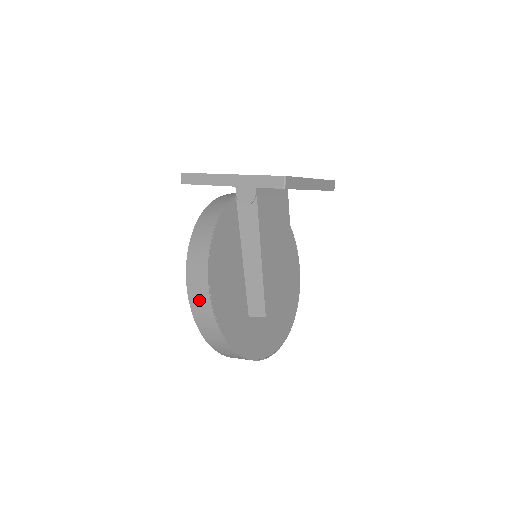
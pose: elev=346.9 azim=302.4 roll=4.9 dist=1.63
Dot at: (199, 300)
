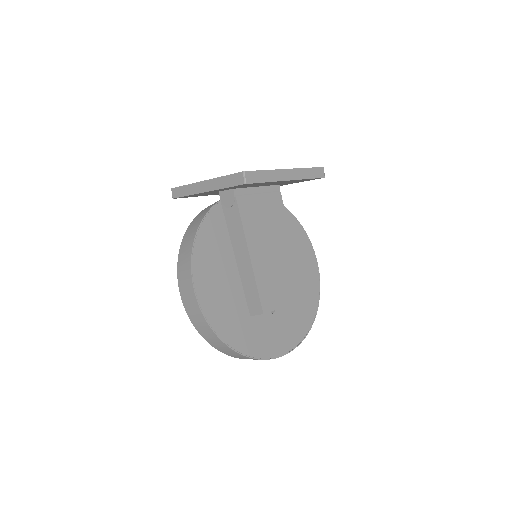
Dot at: (190, 304)
